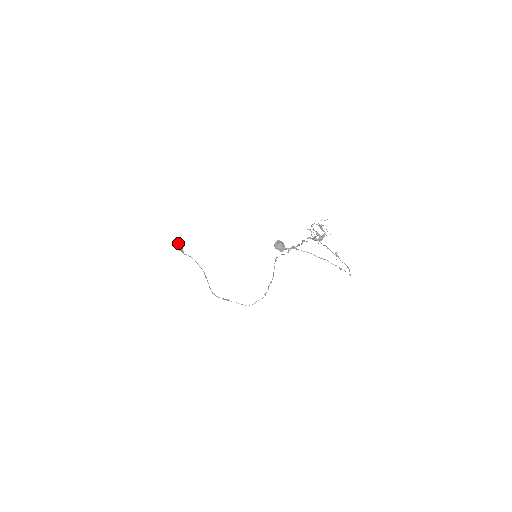
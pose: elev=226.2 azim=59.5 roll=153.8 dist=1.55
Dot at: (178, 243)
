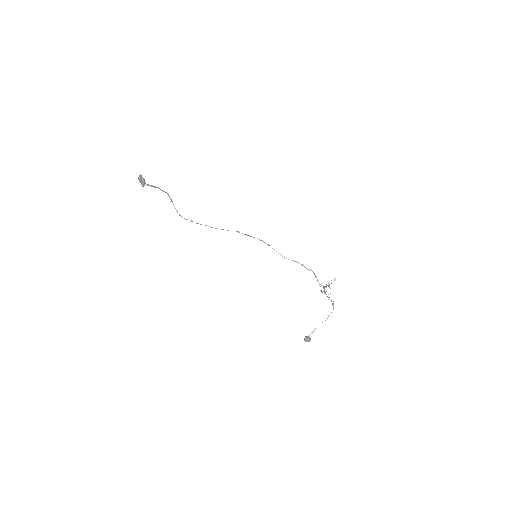
Dot at: (139, 176)
